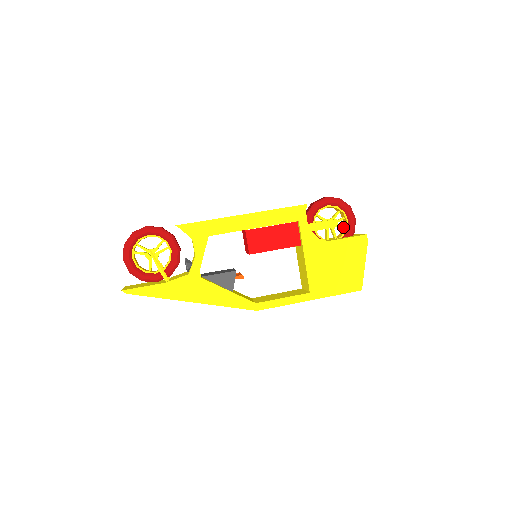
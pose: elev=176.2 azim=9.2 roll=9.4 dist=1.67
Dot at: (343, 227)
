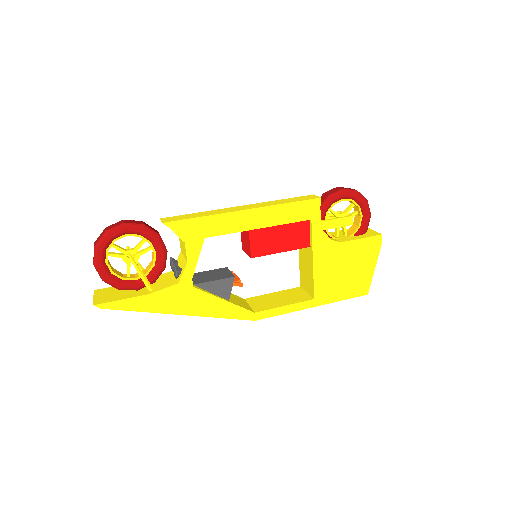
Dot at: (355, 222)
